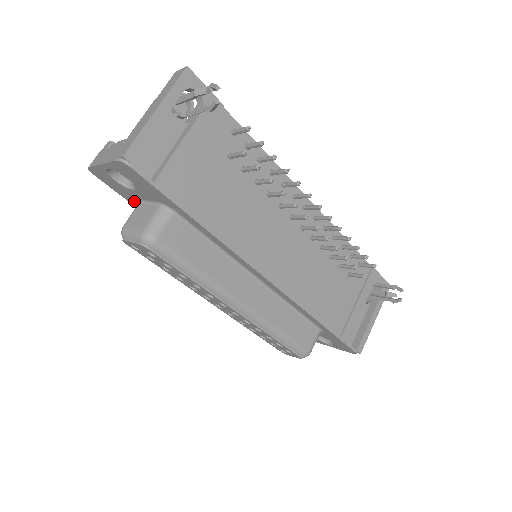
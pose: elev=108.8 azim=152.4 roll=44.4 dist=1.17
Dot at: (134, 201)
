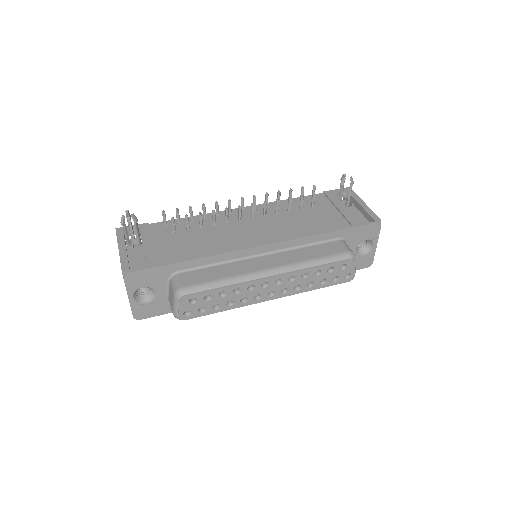
Dot at: (170, 306)
